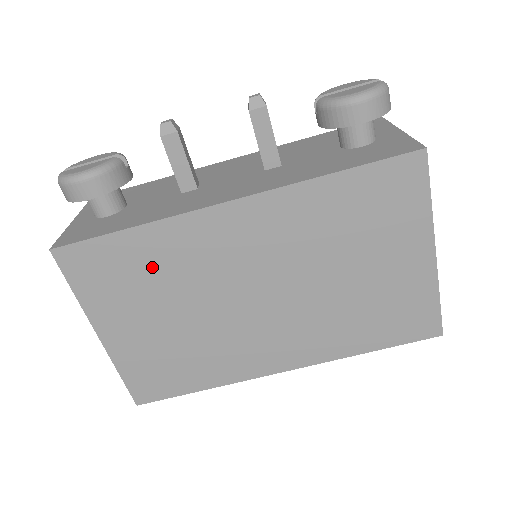
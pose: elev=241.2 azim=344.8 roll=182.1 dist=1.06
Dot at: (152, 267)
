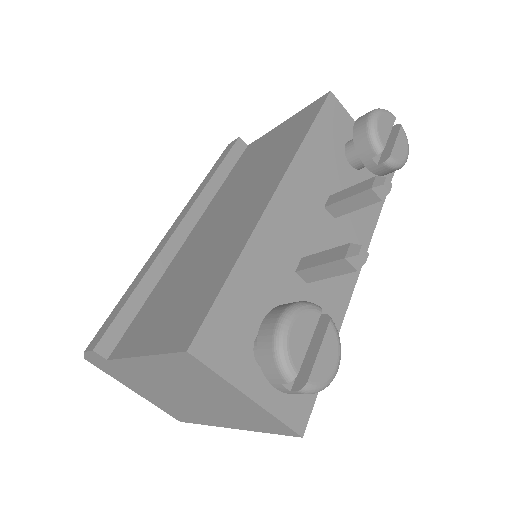
Dot at: occluded
